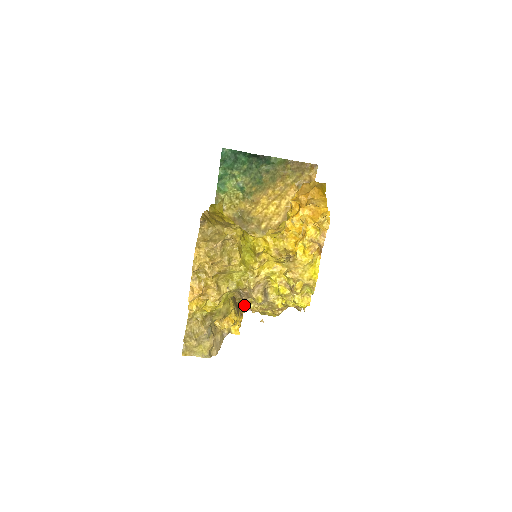
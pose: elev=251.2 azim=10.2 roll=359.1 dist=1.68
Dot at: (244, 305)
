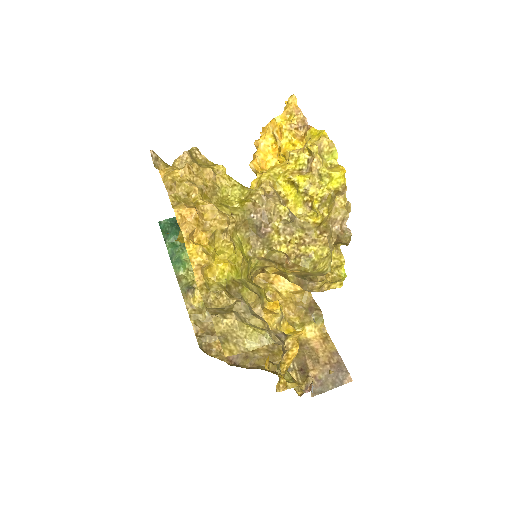
Dot at: occluded
